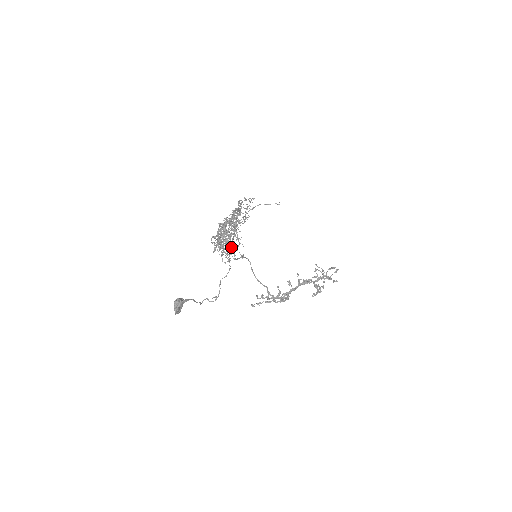
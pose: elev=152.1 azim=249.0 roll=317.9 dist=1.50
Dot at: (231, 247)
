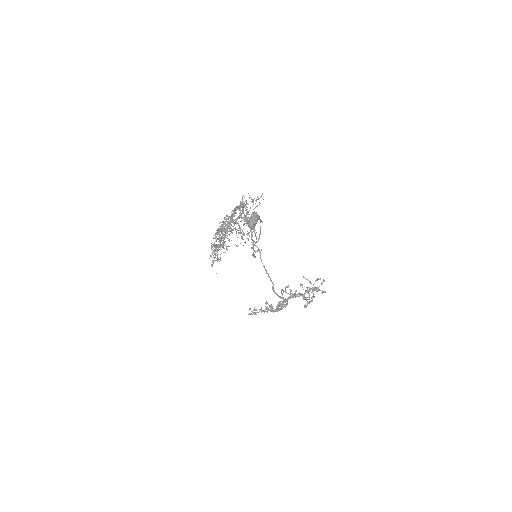
Dot at: occluded
